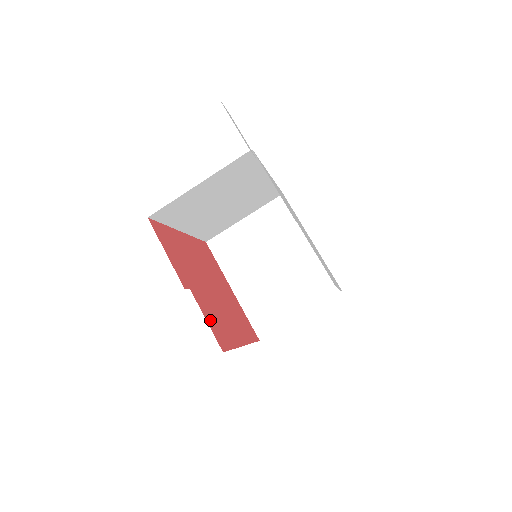
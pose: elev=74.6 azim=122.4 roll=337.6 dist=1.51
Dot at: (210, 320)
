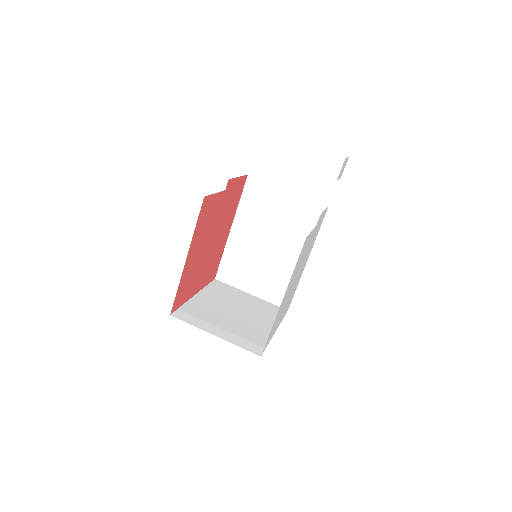
Dot at: (213, 202)
